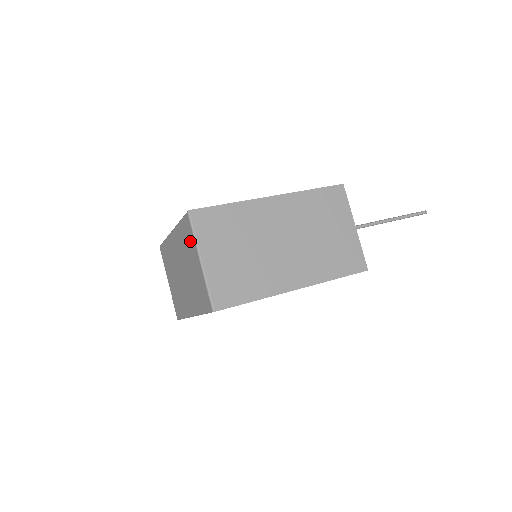
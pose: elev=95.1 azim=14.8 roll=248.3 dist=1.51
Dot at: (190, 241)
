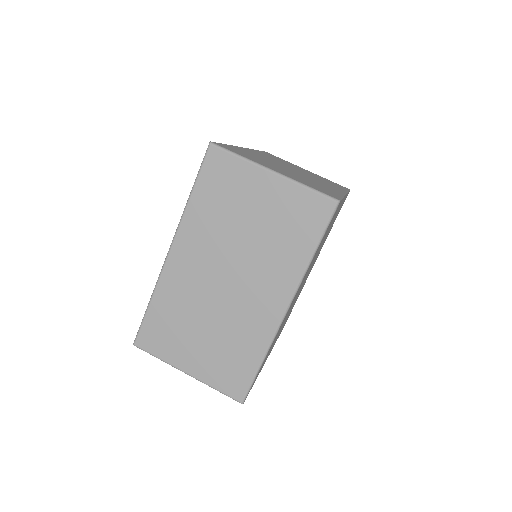
Dot at: (234, 179)
